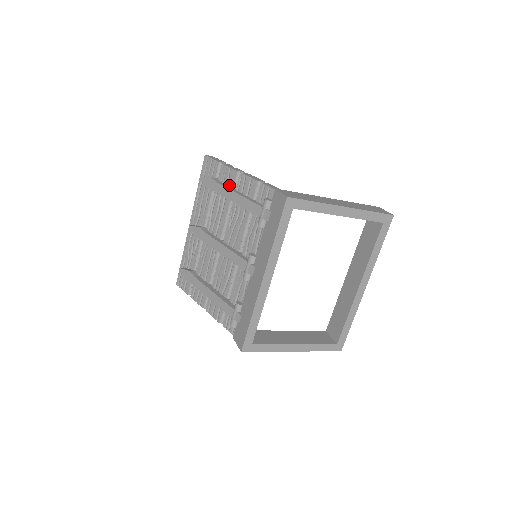
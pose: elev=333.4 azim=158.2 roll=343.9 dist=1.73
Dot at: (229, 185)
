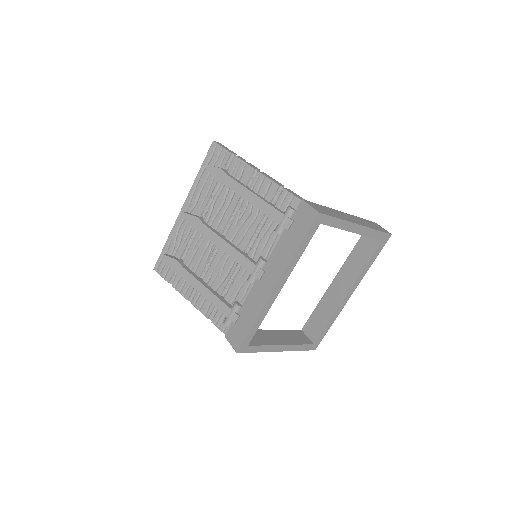
Dot at: (241, 181)
